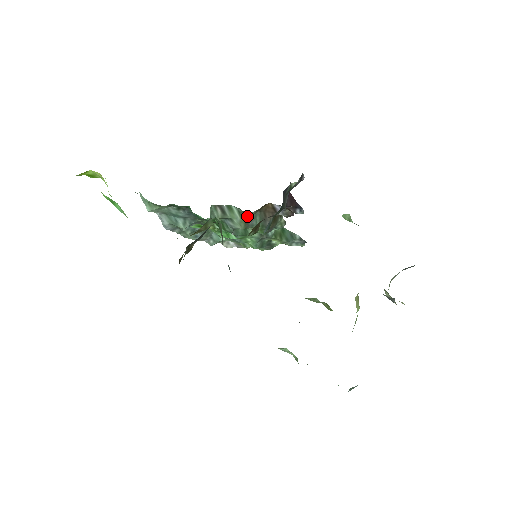
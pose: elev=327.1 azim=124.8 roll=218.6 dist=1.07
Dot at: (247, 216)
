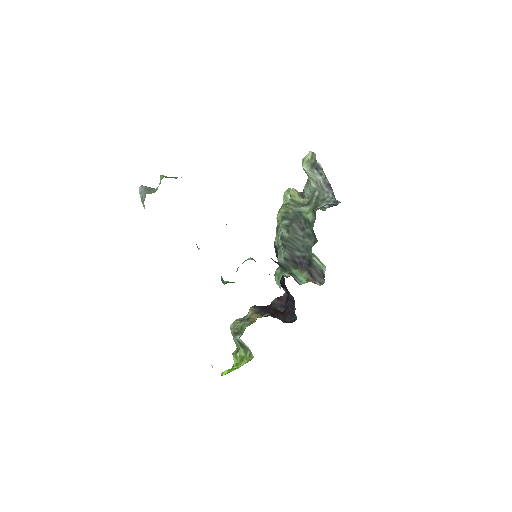
Dot at: occluded
